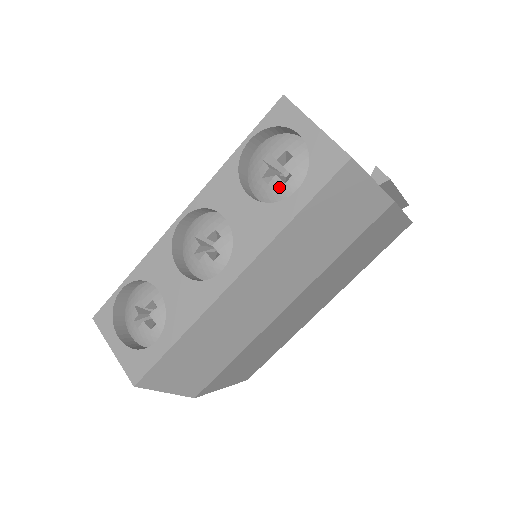
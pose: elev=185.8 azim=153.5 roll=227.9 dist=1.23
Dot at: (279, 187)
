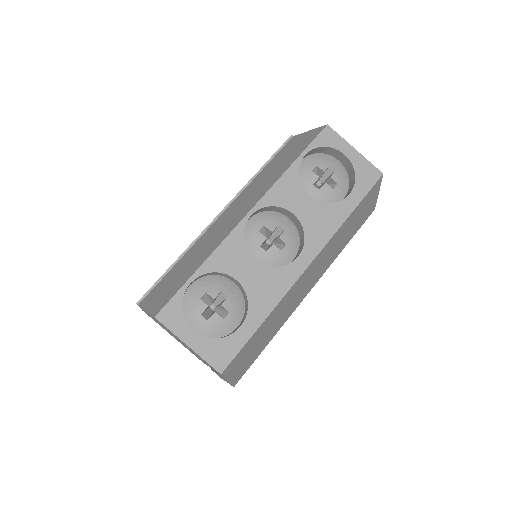
Dot at: (328, 192)
